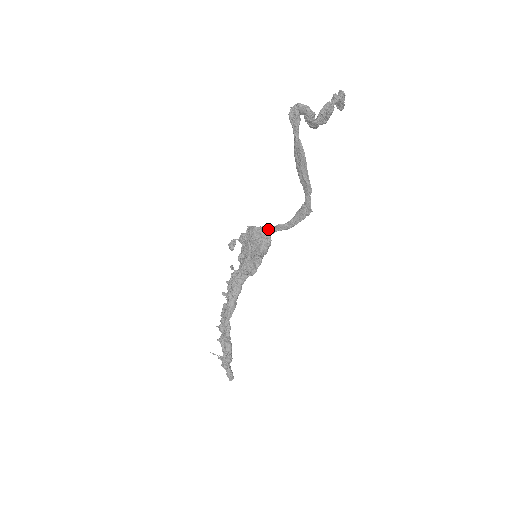
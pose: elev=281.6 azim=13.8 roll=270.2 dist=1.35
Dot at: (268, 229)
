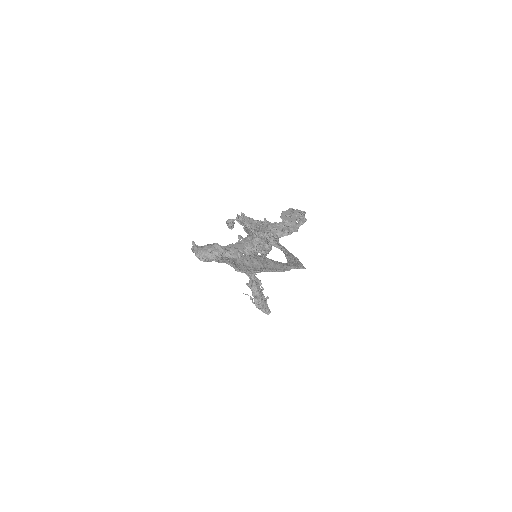
Dot at: occluded
